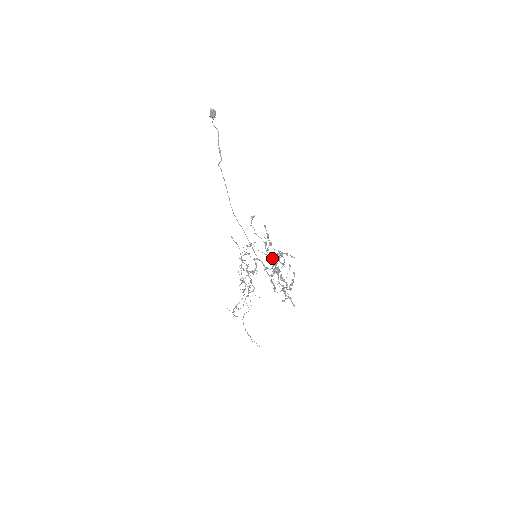
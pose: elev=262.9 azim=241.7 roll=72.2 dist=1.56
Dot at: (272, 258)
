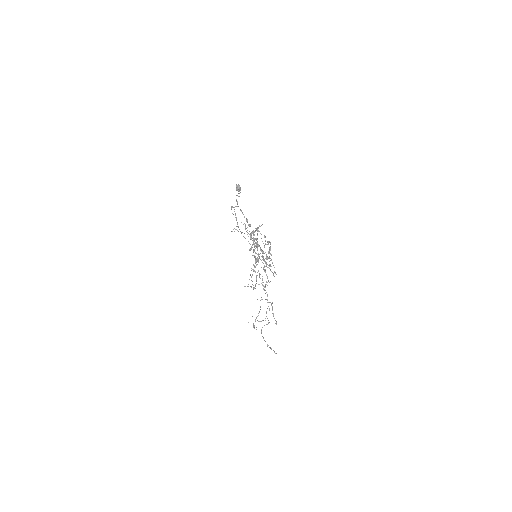
Dot at: (250, 234)
